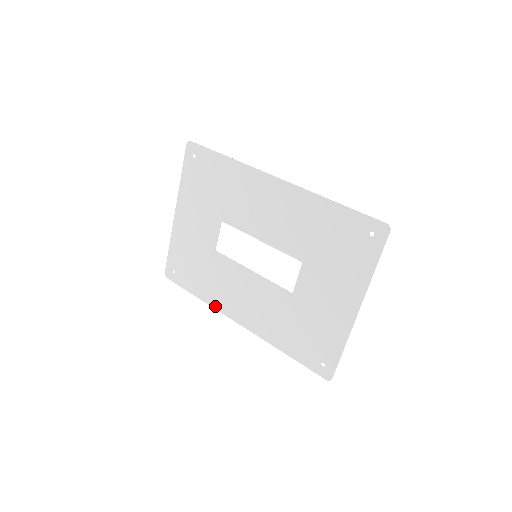
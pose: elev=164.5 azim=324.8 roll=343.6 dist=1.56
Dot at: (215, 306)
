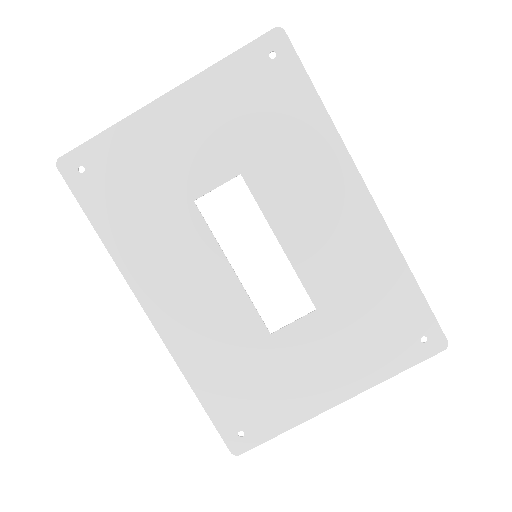
Dot at: (125, 269)
